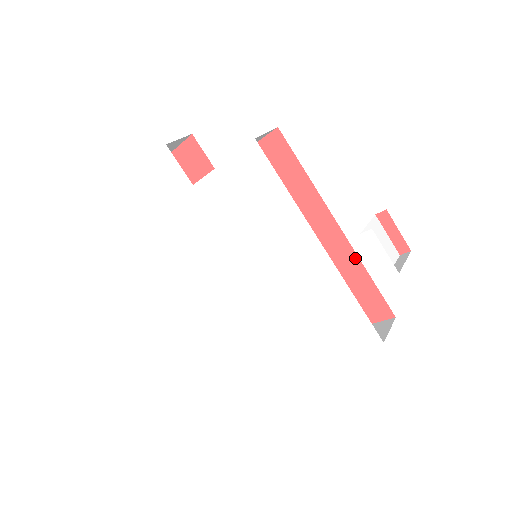
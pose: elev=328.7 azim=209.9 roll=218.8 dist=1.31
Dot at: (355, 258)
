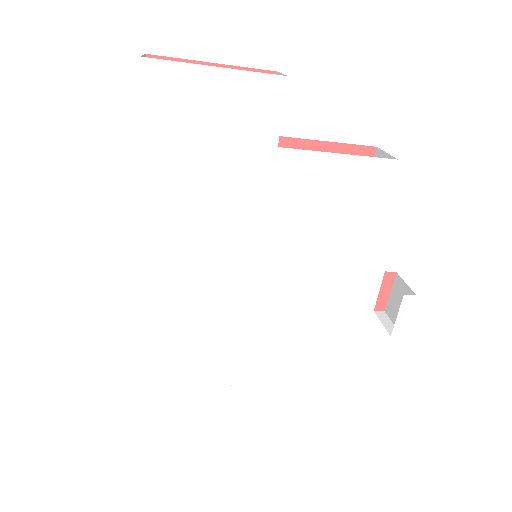
Dot at: occluded
